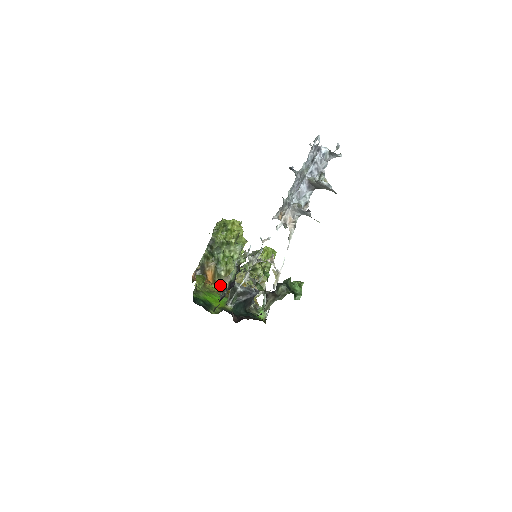
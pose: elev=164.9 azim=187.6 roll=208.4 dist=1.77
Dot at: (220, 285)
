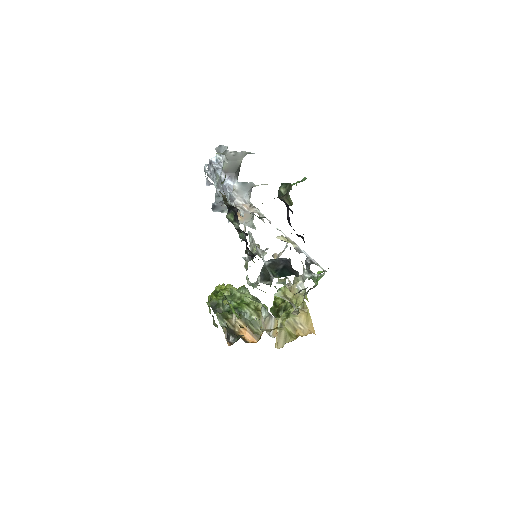
Dot at: occluded
